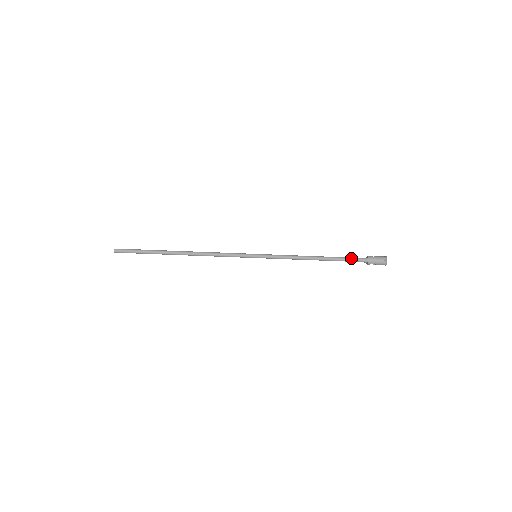
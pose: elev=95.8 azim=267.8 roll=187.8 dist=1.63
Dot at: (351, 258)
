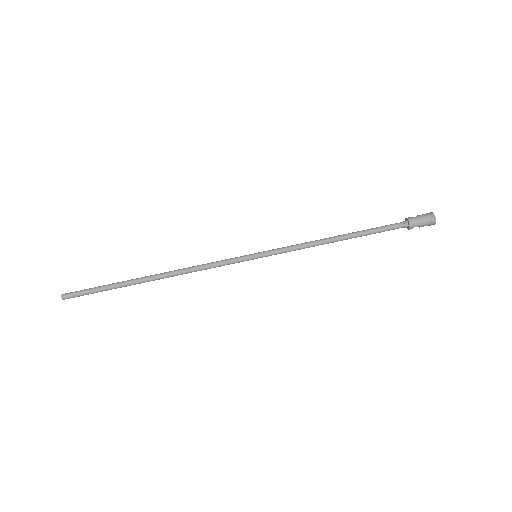
Dot at: (385, 227)
